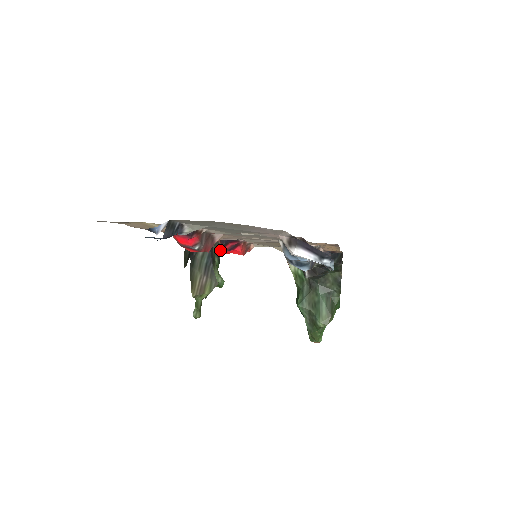
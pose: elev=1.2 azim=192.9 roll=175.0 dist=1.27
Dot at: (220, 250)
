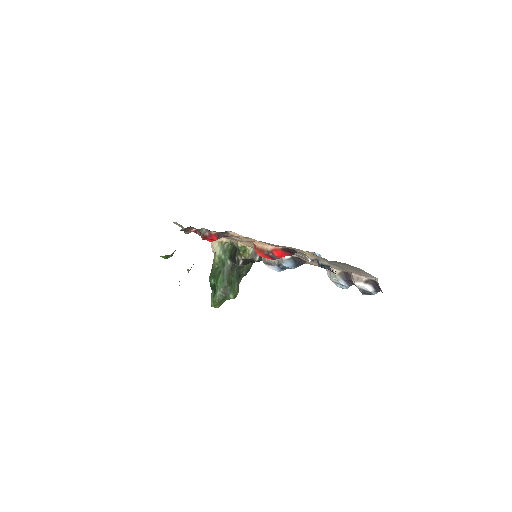
Dot at: (183, 230)
